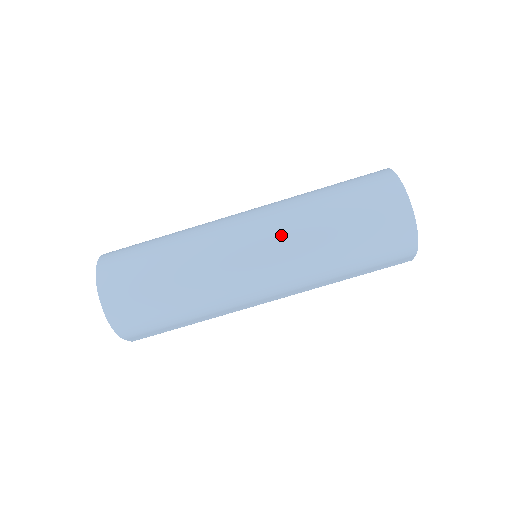
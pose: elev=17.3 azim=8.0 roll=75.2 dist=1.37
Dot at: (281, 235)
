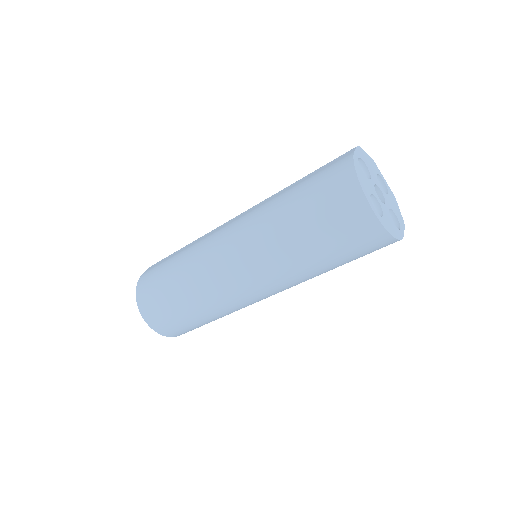
Dot at: (266, 270)
